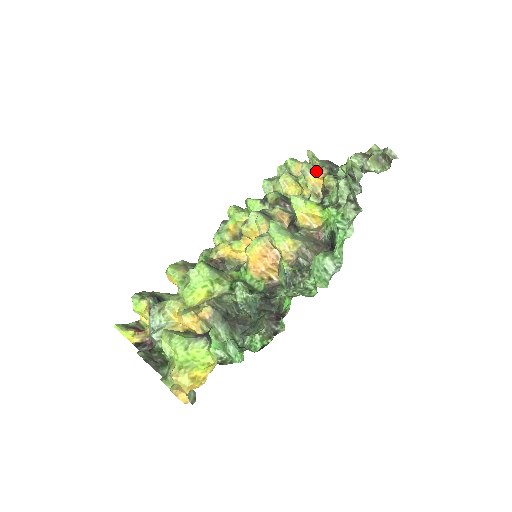
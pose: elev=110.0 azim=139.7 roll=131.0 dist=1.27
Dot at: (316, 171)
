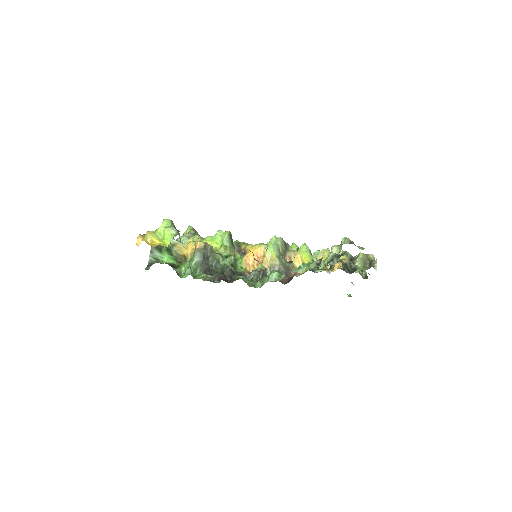
Dot at: (341, 258)
